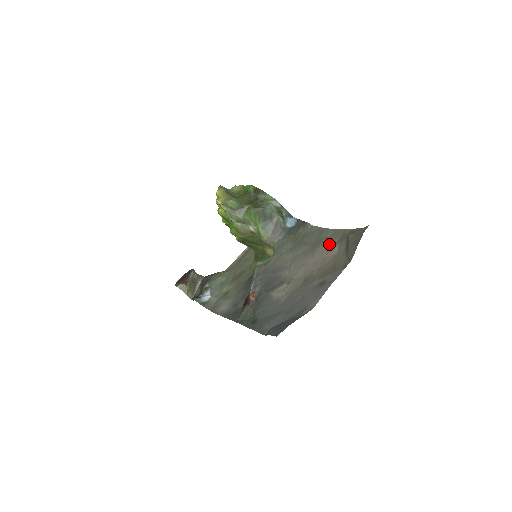
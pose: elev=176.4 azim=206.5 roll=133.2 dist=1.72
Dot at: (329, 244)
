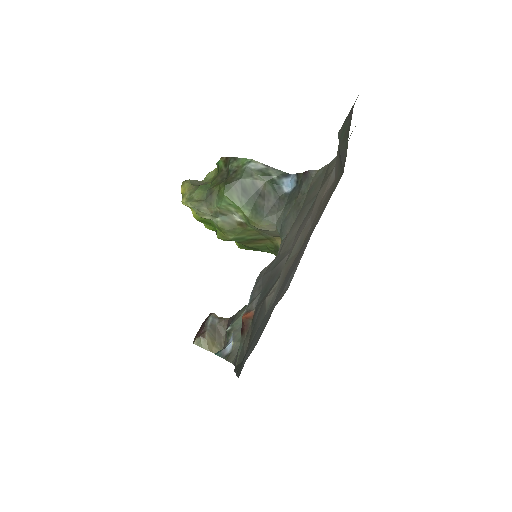
Dot at: (329, 176)
